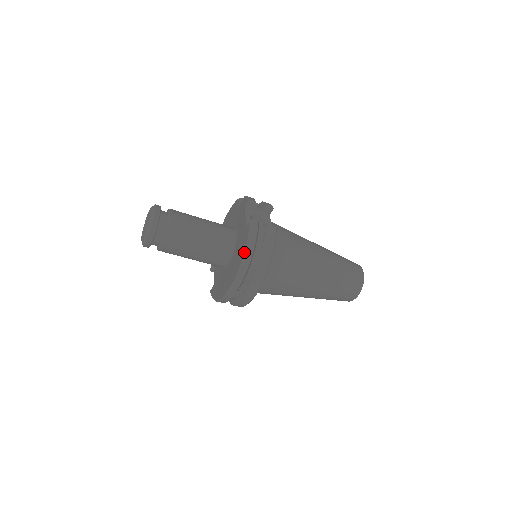
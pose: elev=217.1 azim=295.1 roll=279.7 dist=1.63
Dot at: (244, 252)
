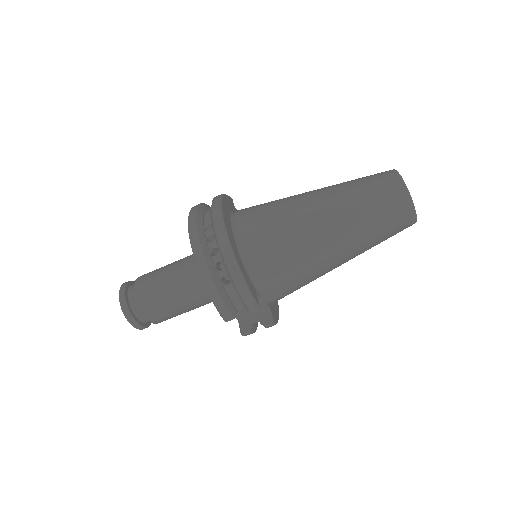
Dot at: occluded
